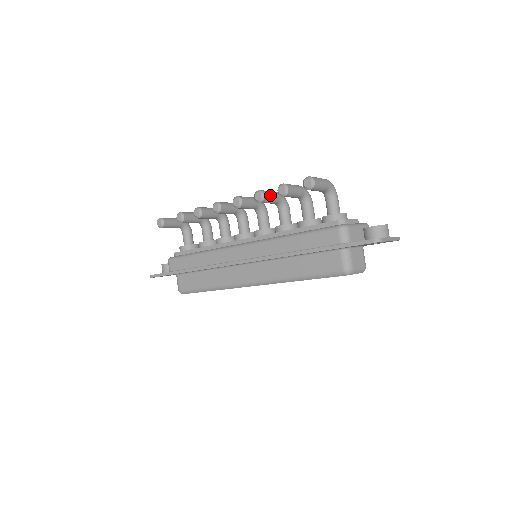
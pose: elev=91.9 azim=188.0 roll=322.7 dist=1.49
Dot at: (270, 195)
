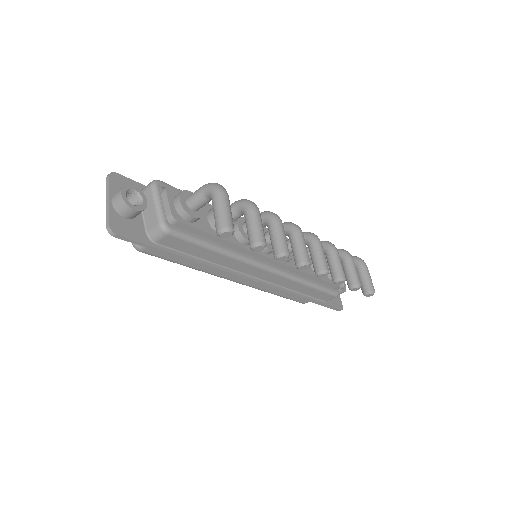
Dot at: occluded
